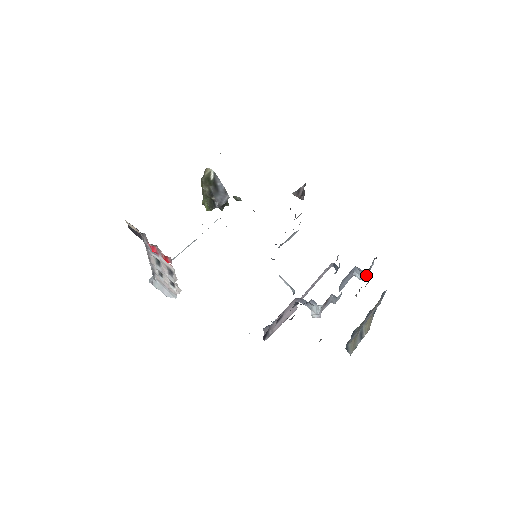
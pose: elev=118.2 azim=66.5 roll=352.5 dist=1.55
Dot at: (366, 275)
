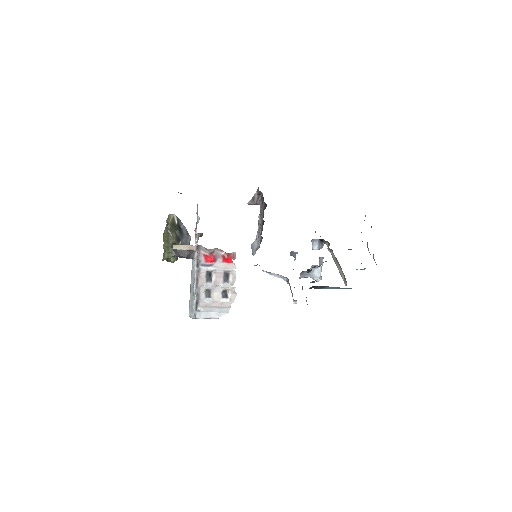
Dot at: (321, 242)
